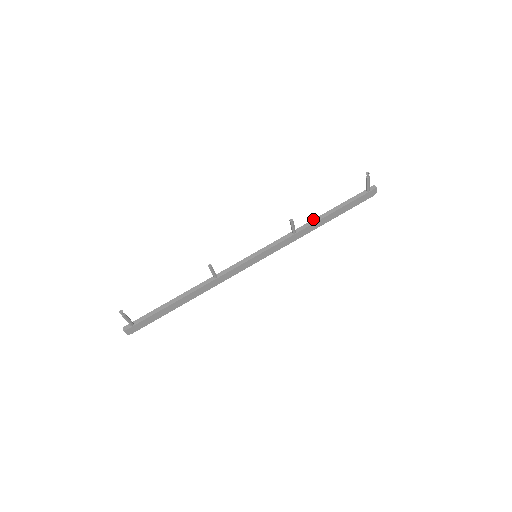
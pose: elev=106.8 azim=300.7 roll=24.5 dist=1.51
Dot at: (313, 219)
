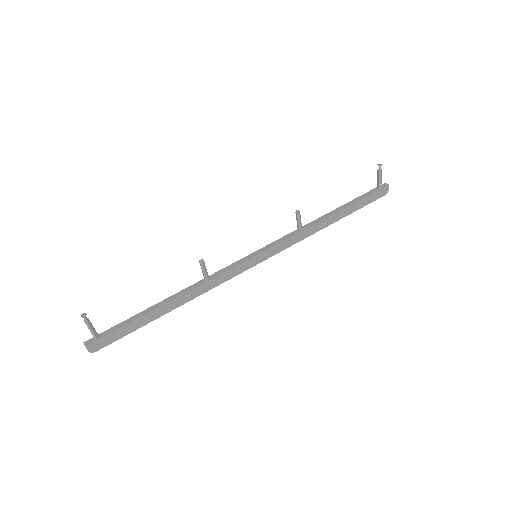
Dot at: (321, 216)
